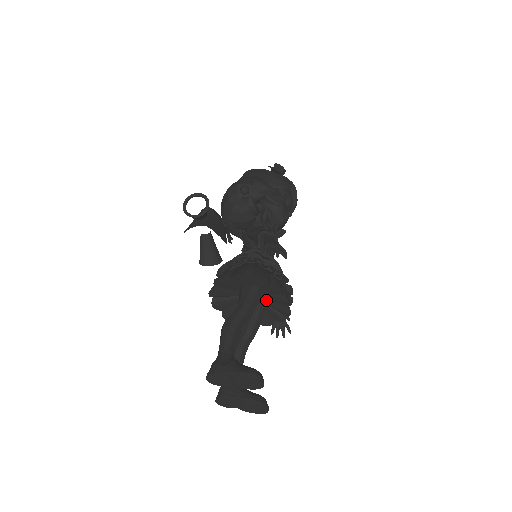
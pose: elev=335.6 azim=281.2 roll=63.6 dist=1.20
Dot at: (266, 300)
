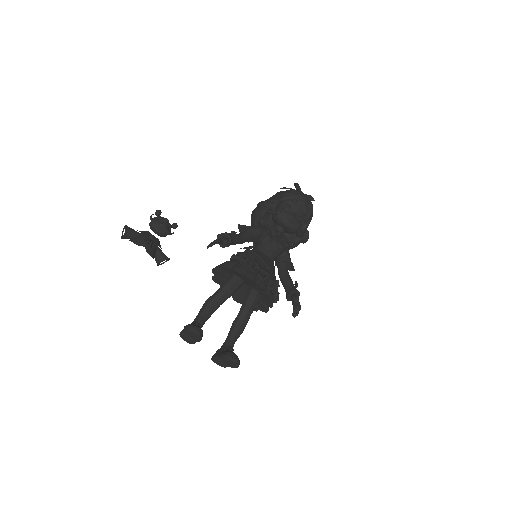
Dot at: (250, 284)
